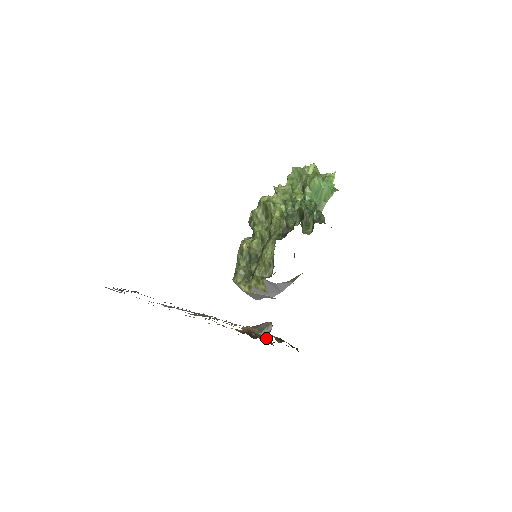
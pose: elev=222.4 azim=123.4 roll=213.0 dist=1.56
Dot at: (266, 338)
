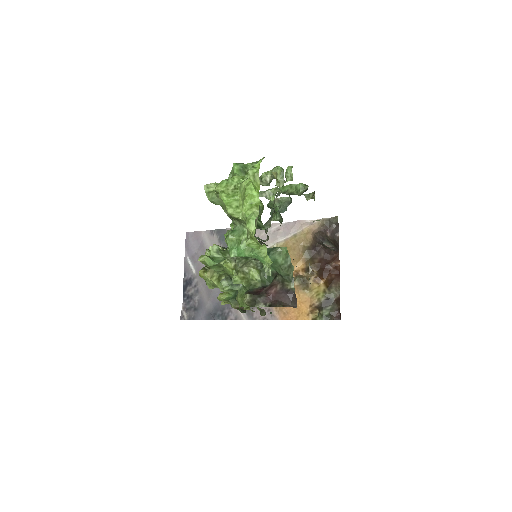
Dot at: (322, 275)
